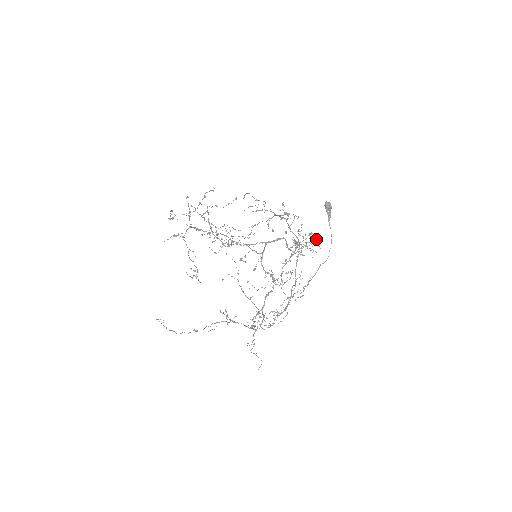
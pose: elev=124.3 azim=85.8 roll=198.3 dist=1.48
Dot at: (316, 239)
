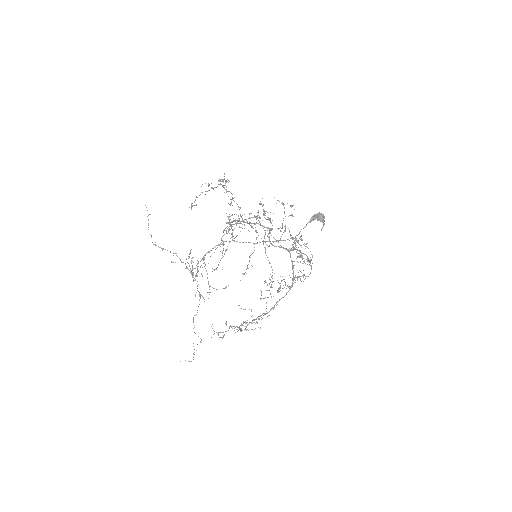
Dot at: (291, 235)
